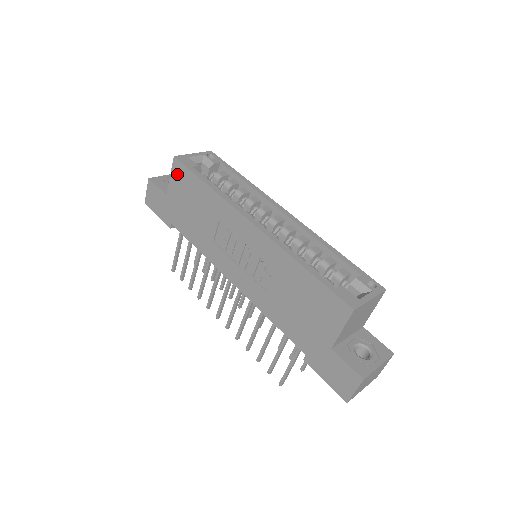
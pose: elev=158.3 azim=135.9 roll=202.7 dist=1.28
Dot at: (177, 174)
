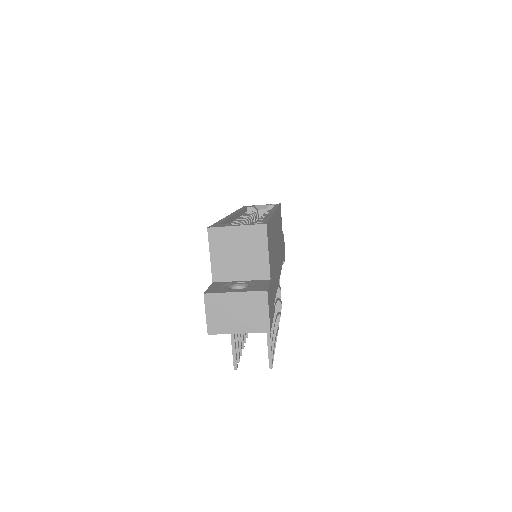
Dot at: occluded
